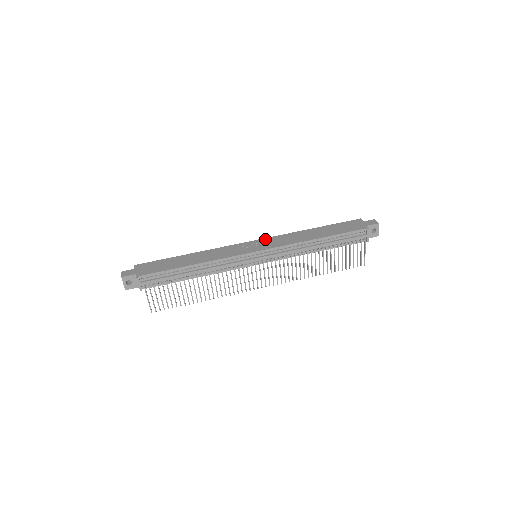
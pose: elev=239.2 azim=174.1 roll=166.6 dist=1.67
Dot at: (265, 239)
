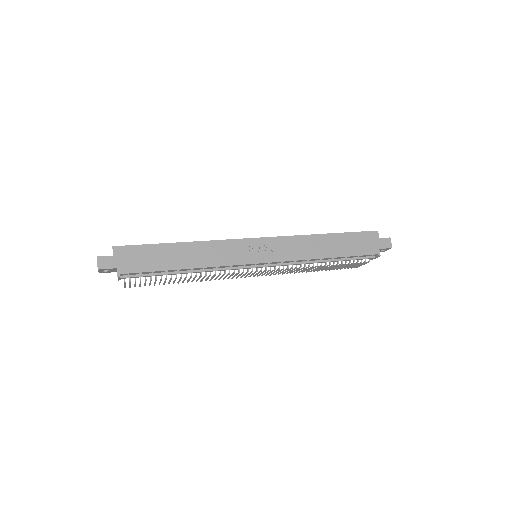
Dot at: (272, 240)
